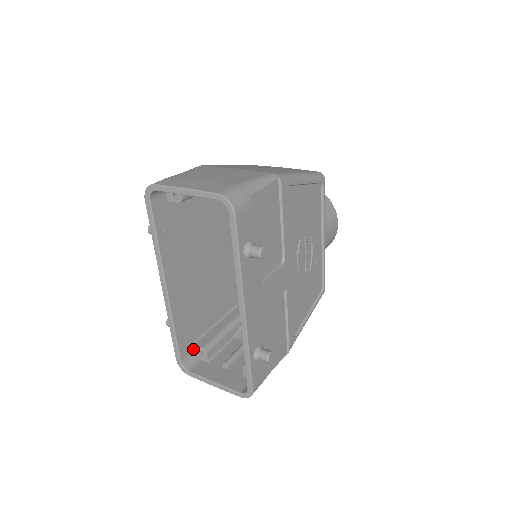
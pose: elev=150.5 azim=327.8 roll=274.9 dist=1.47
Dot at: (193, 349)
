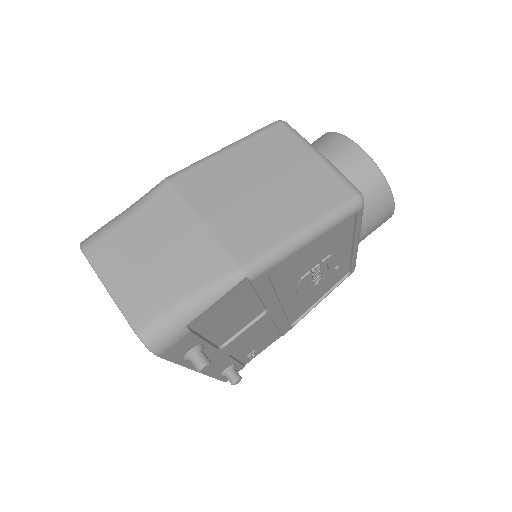
Dot at: occluded
